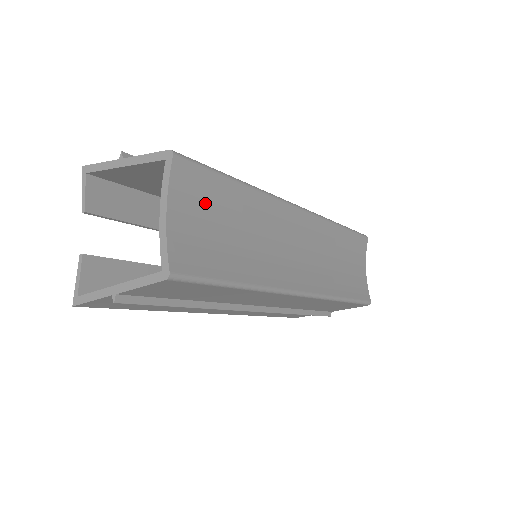
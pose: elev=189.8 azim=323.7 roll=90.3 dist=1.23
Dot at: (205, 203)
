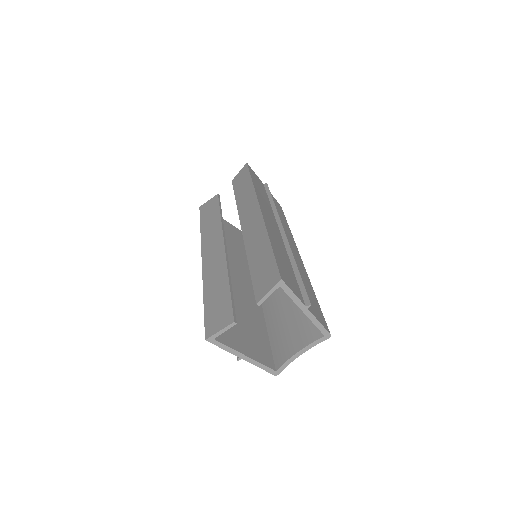
Dot at: occluded
